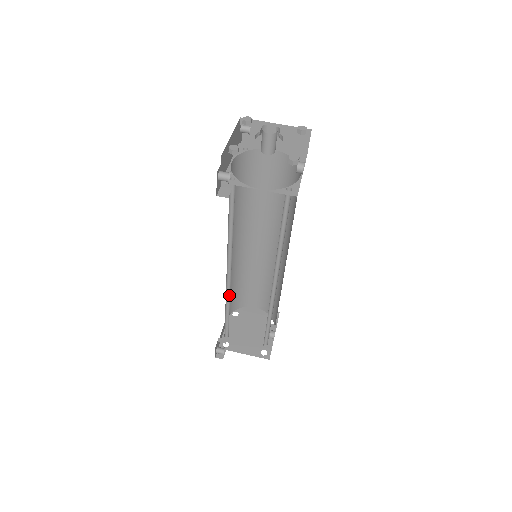
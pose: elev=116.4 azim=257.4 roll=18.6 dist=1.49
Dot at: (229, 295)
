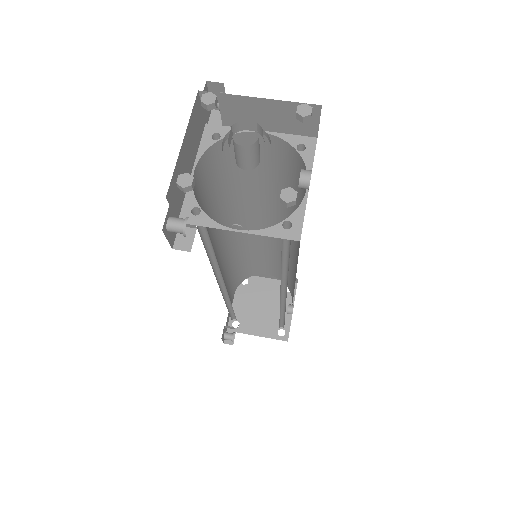
Dot at: (228, 296)
